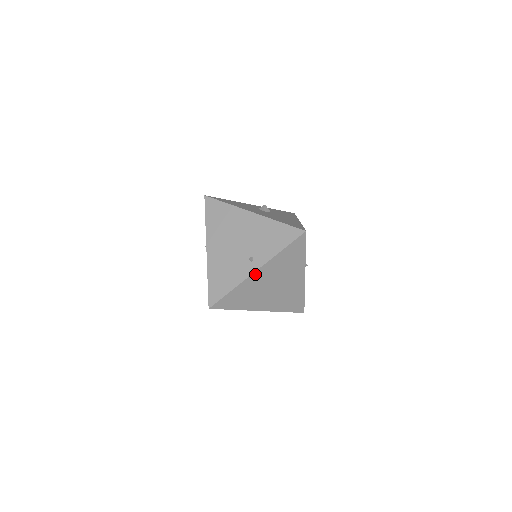
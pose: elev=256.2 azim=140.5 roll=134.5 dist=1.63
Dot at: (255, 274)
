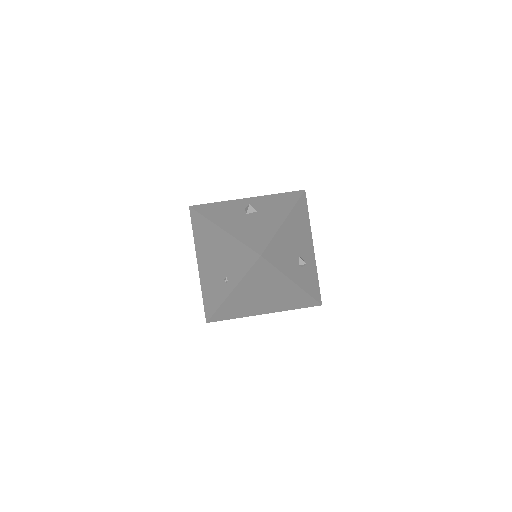
Dot at: (232, 295)
